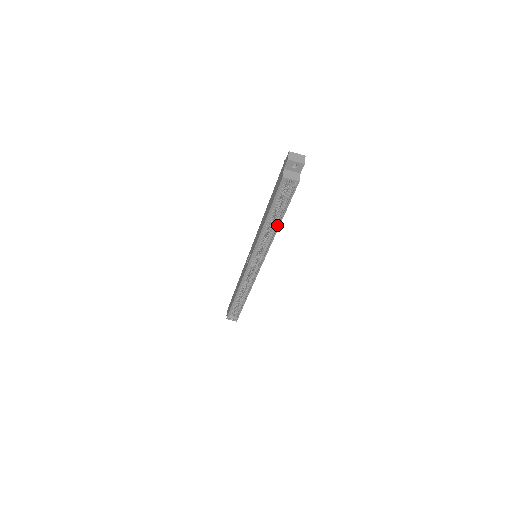
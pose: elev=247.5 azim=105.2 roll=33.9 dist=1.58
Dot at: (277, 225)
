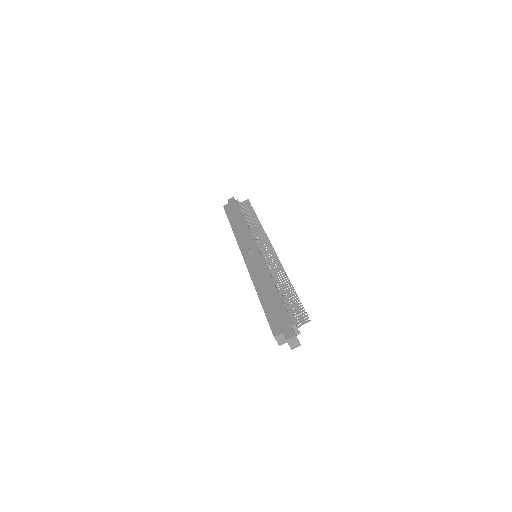
Dot at: occluded
